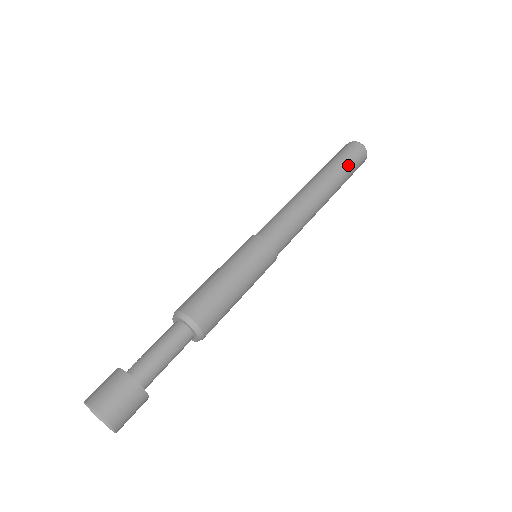
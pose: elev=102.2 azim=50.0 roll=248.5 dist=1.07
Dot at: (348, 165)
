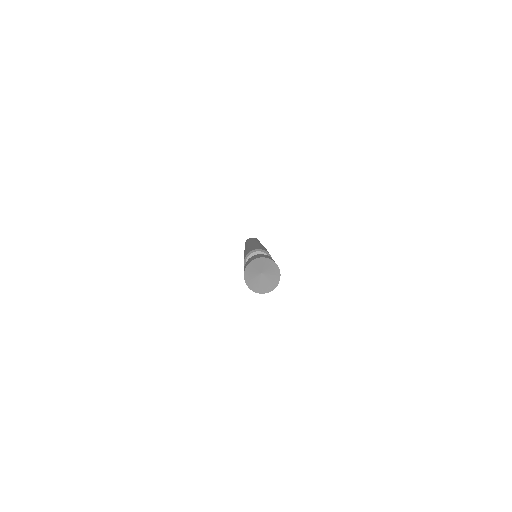
Dot at: occluded
